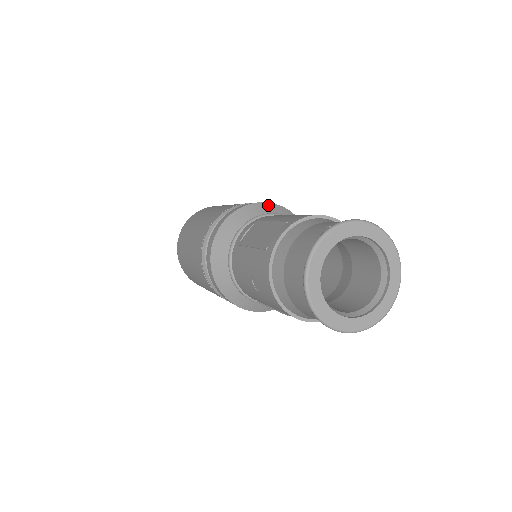
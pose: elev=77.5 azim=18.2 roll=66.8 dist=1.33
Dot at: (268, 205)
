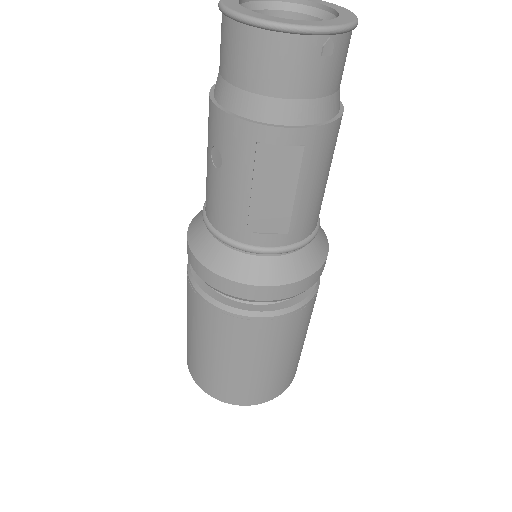
Dot at: occluded
